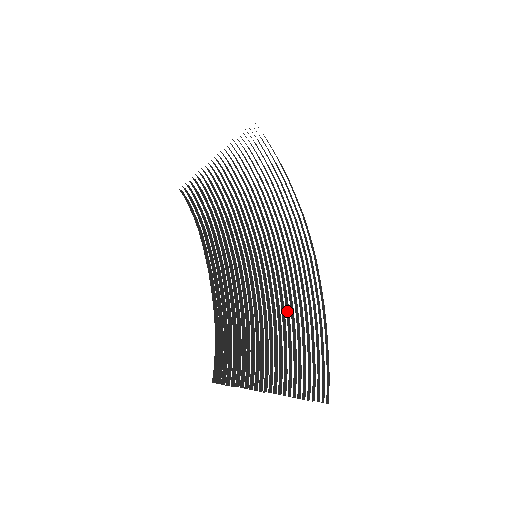
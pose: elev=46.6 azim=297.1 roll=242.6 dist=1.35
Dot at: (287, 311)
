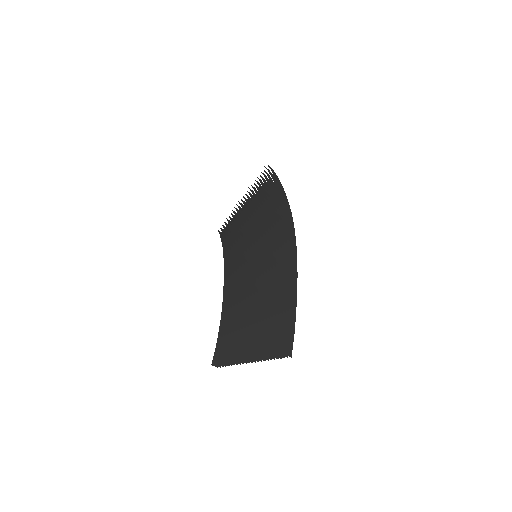
Dot at: (269, 288)
